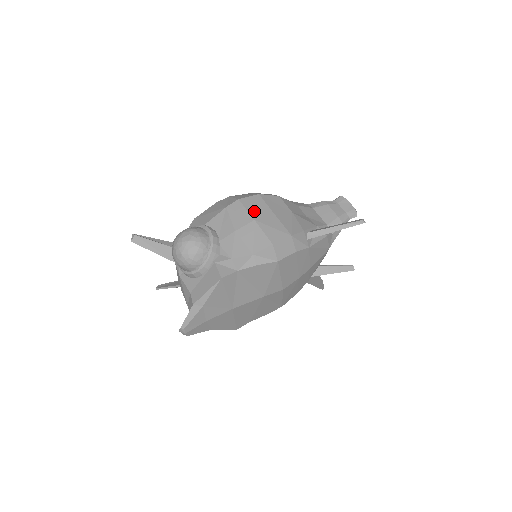
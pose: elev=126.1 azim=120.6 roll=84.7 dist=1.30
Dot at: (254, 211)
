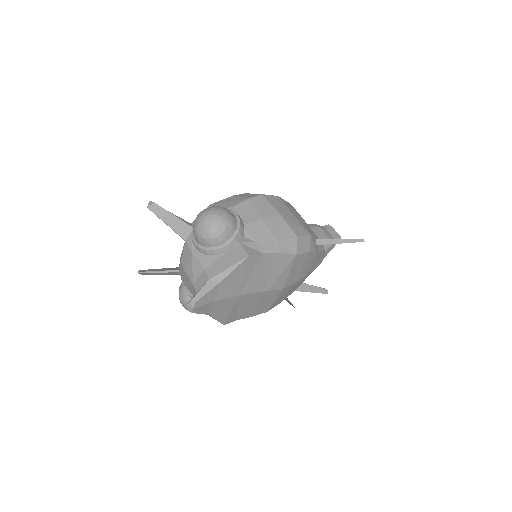
Dot at: (278, 207)
